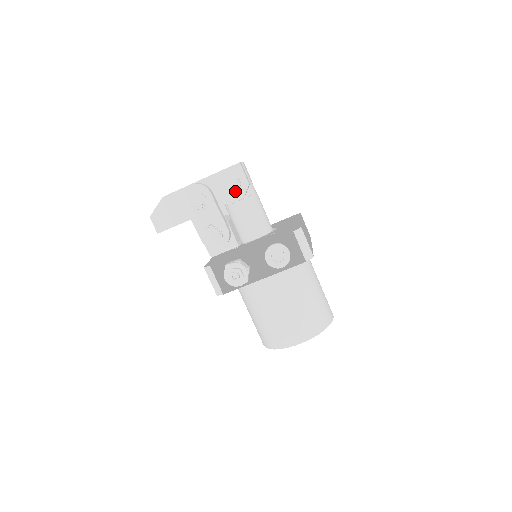
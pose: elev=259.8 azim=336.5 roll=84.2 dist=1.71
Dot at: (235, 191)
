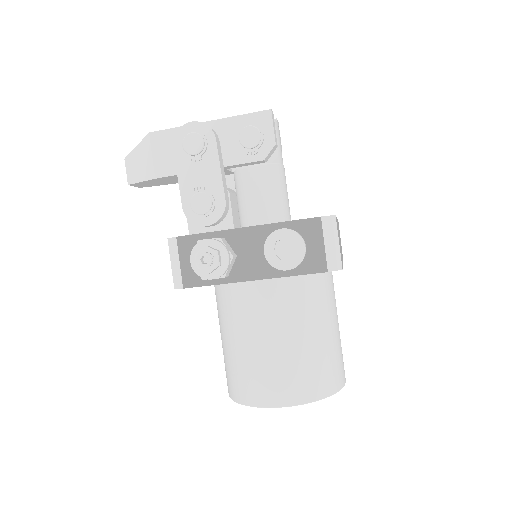
Dot at: (252, 149)
